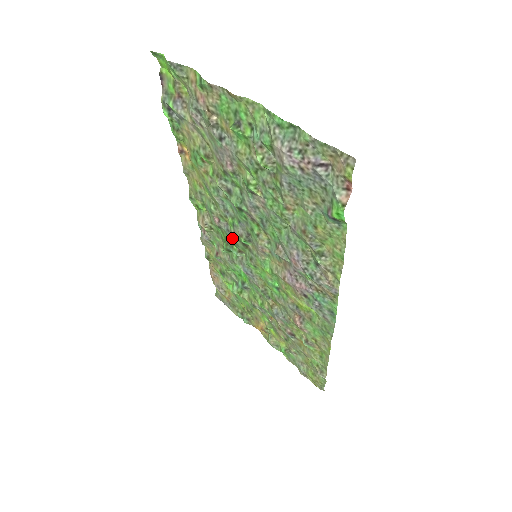
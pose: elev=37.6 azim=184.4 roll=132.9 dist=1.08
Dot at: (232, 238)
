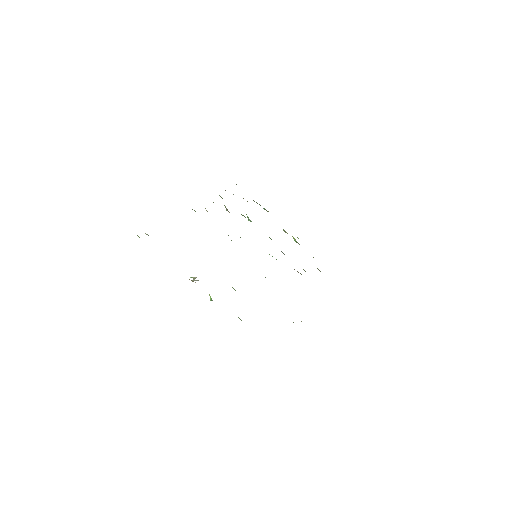
Dot at: occluded
